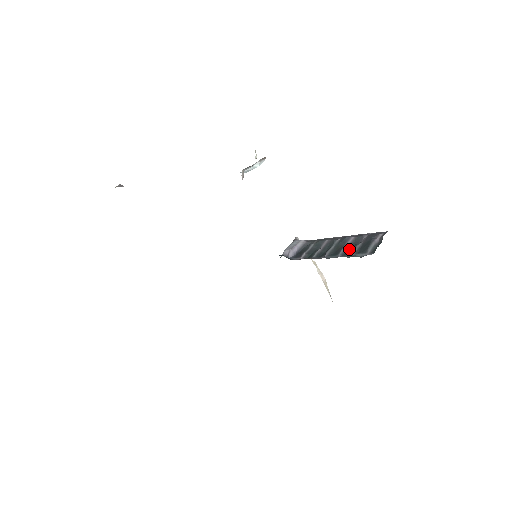
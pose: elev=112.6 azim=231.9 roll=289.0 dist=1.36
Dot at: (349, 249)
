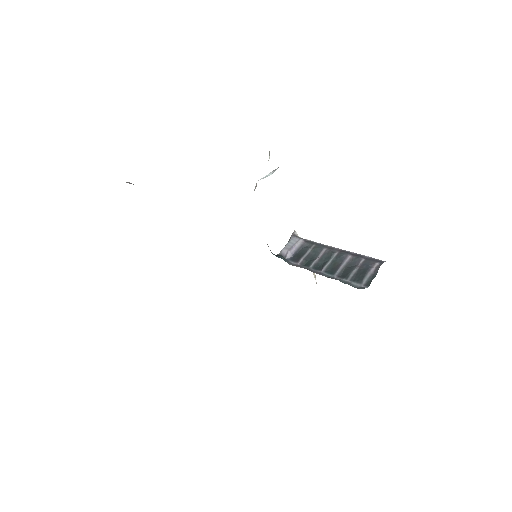
Dot at: (345, 271)
